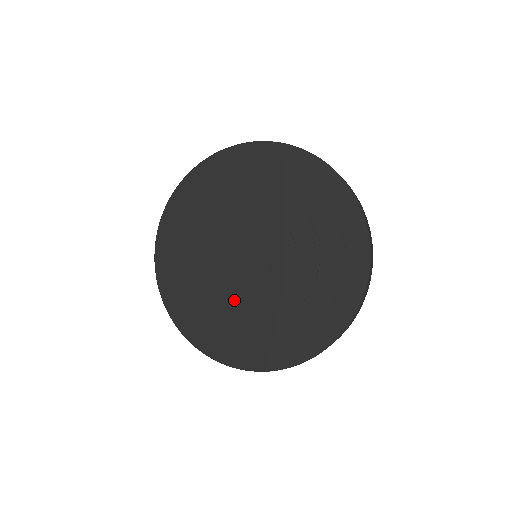
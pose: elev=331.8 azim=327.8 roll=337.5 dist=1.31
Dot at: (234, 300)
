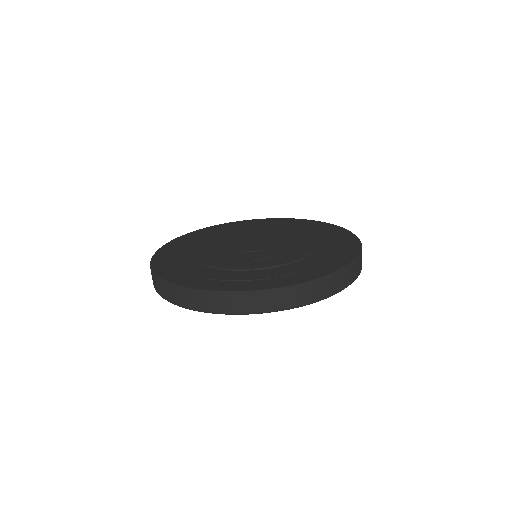
Dot at: (216, 256)
